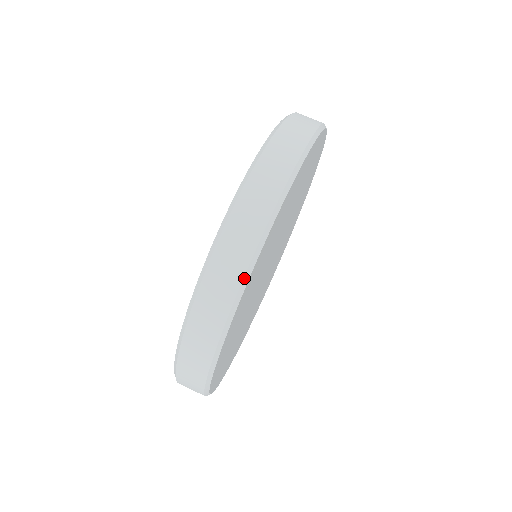
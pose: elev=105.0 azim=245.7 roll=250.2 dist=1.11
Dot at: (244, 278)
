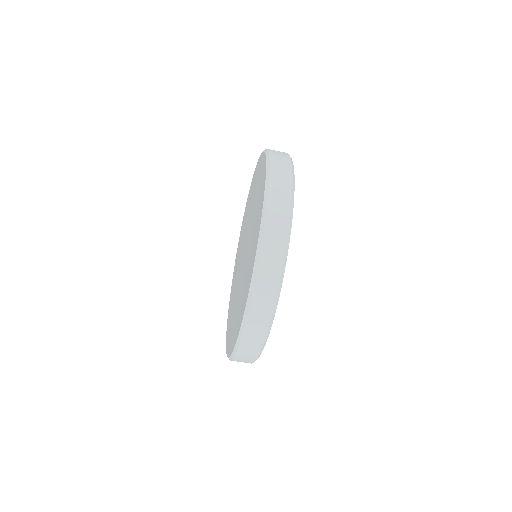
Dot at: (269, 328)
